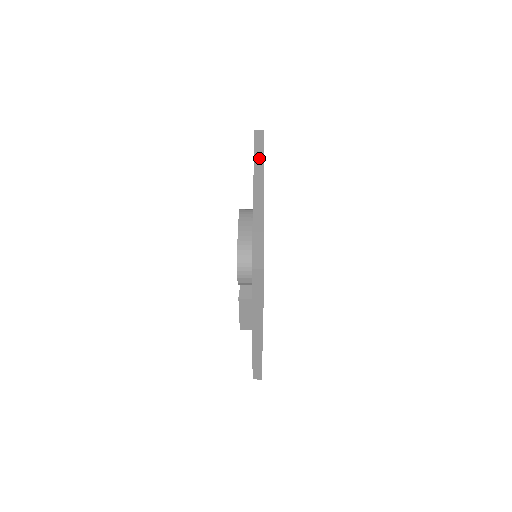
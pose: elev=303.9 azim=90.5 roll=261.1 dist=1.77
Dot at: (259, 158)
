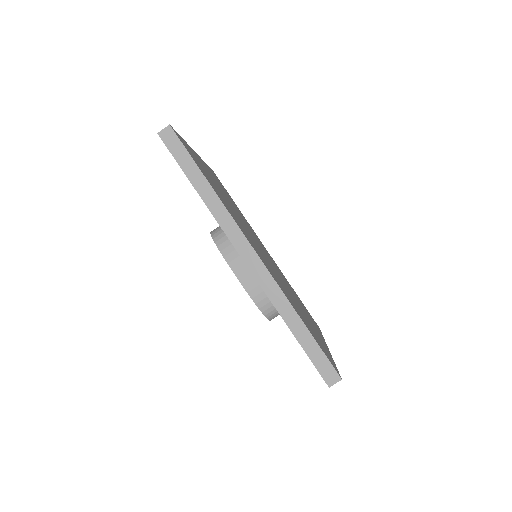
Dot at: (208, 195)
